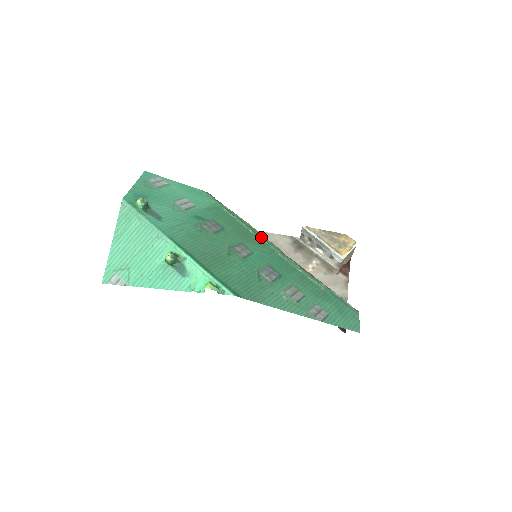
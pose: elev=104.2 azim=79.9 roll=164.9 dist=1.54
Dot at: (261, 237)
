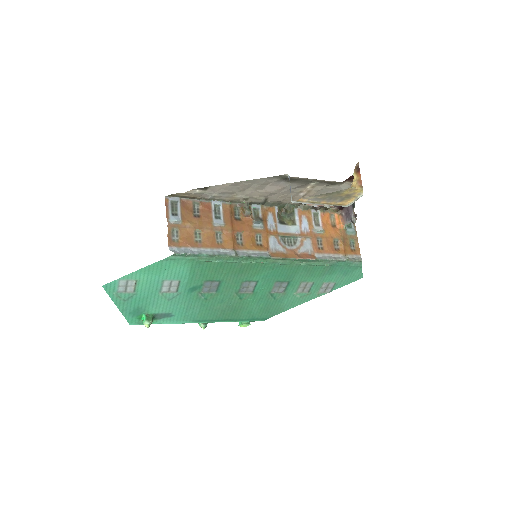
Dot at: (256, 261)
